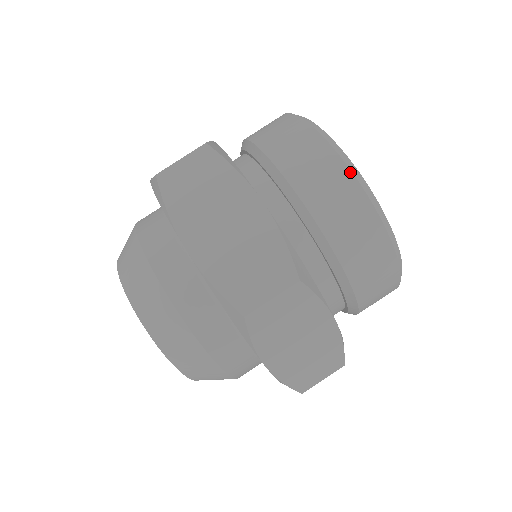
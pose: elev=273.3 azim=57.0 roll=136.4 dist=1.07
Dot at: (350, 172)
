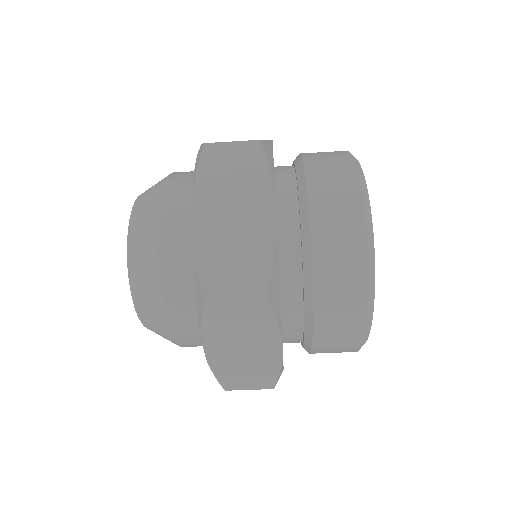
Dot at: (365, 232)
